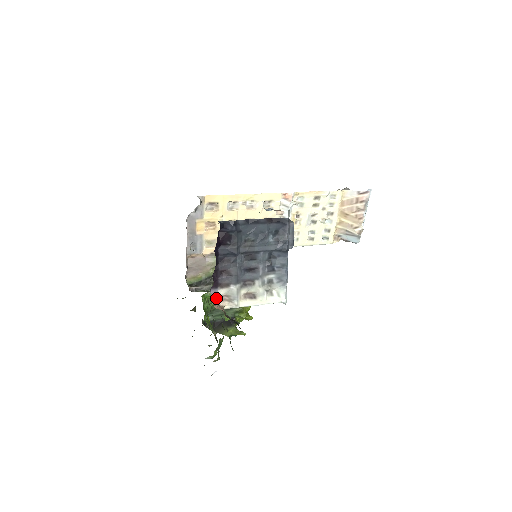
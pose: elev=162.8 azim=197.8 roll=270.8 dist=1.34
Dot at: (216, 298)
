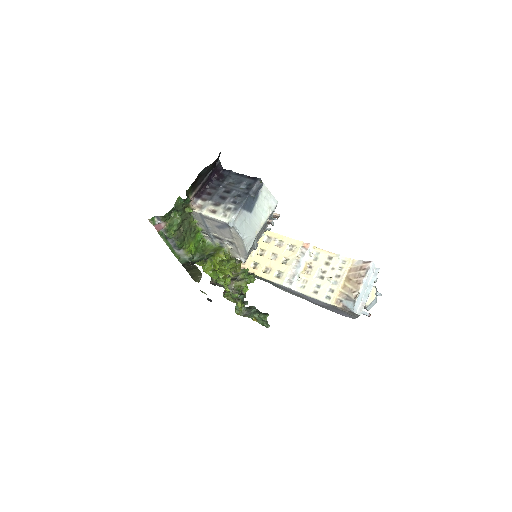
Dot at: (195, 203)
